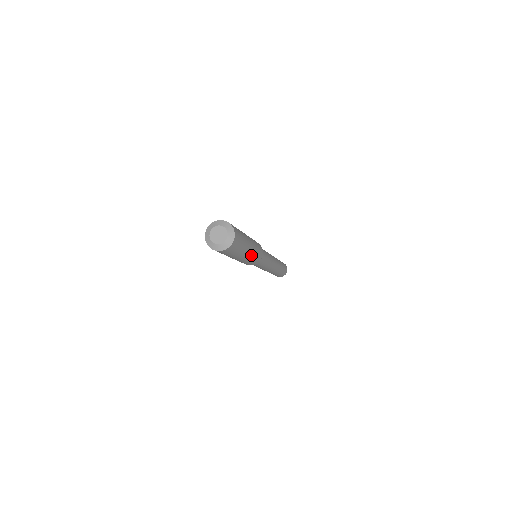
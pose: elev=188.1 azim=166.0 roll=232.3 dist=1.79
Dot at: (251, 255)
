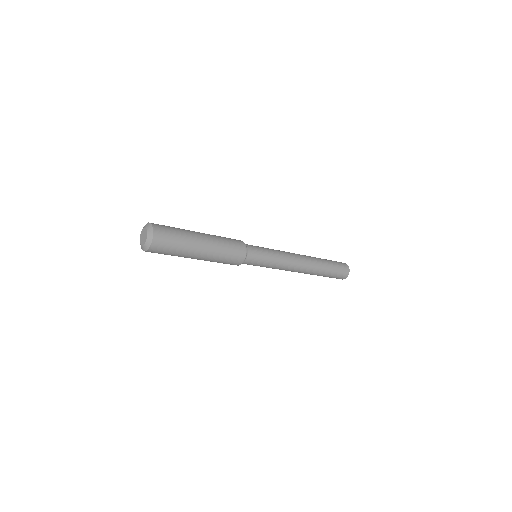
Dot at: (208, 260)
